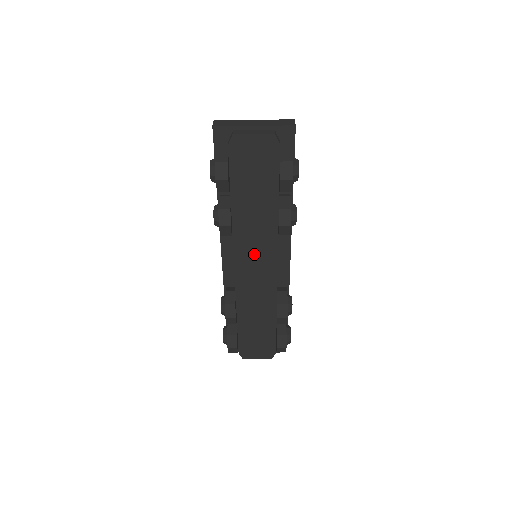
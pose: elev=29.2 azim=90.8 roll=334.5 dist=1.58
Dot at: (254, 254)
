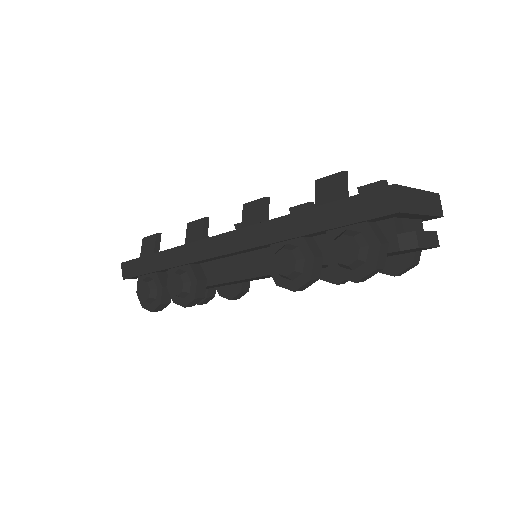
Dot at: occluded
